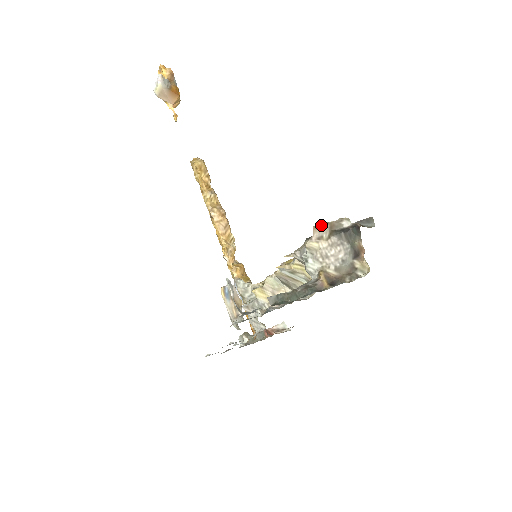
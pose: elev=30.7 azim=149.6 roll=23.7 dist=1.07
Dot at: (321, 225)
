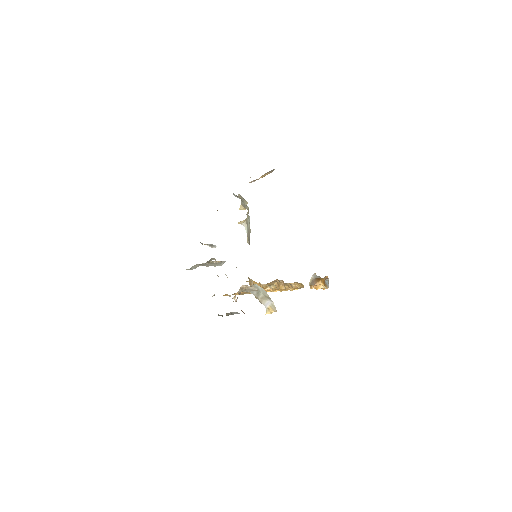
Dot at: (257, 179)
